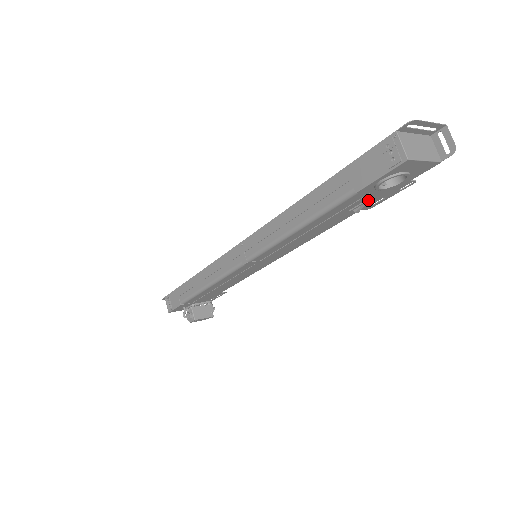
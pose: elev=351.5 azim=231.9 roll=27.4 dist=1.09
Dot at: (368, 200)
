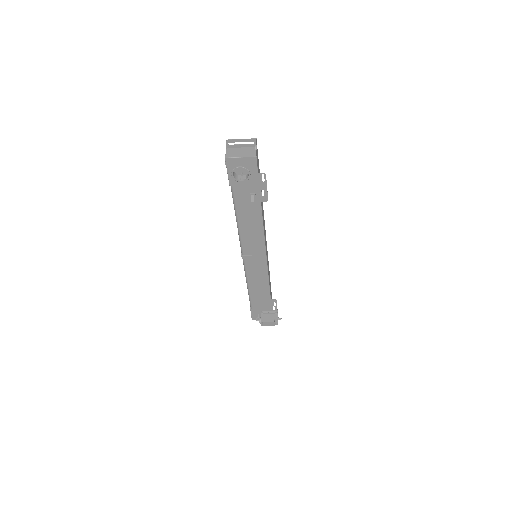
Dot at: (251, 192)
